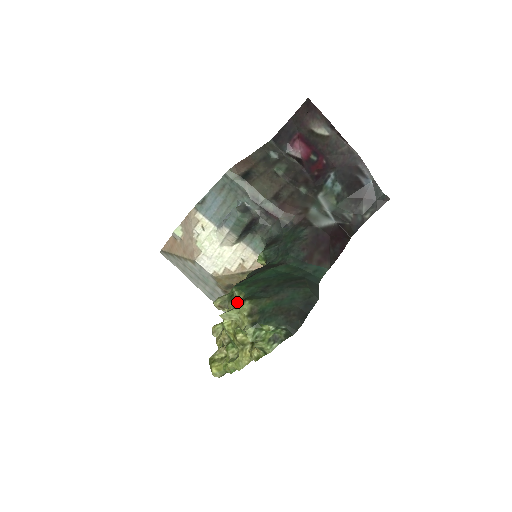
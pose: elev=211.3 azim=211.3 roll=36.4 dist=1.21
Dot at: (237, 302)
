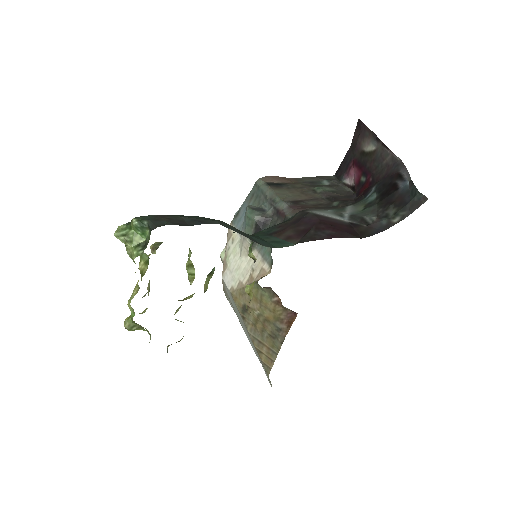
Dot at: occluded
